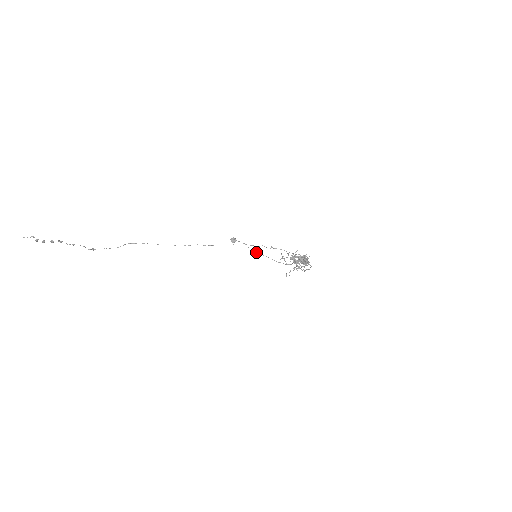
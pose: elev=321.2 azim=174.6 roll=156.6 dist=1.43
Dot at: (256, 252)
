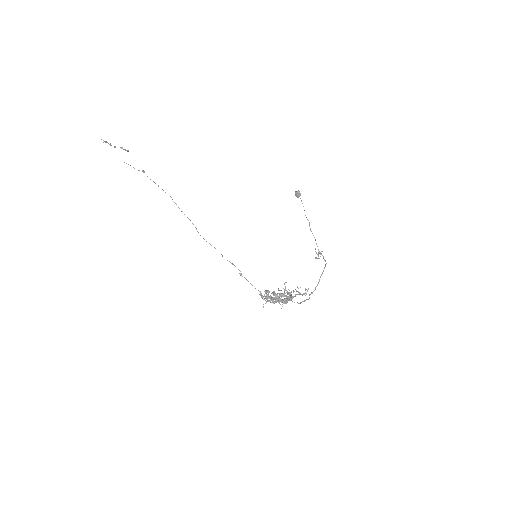
Dot at: (309, 223)
